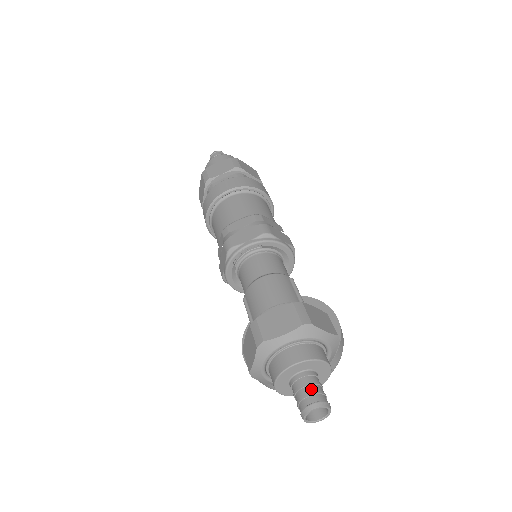
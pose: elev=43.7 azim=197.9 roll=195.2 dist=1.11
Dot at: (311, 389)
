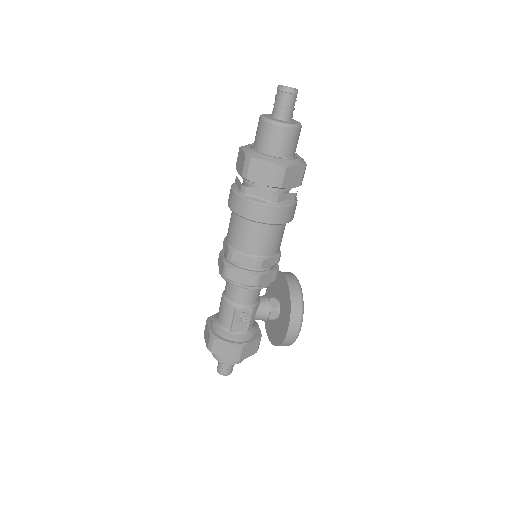
Dot at: (219, 364)
